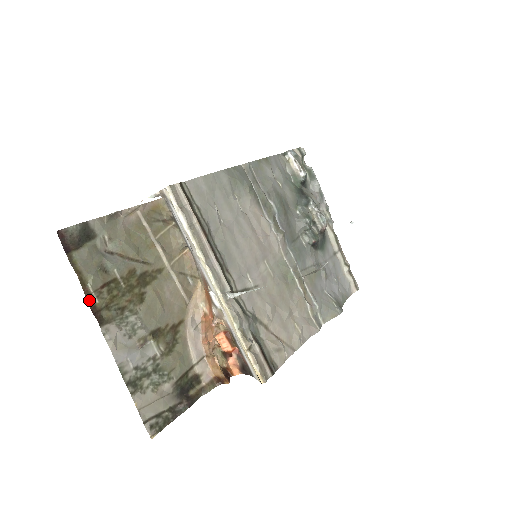
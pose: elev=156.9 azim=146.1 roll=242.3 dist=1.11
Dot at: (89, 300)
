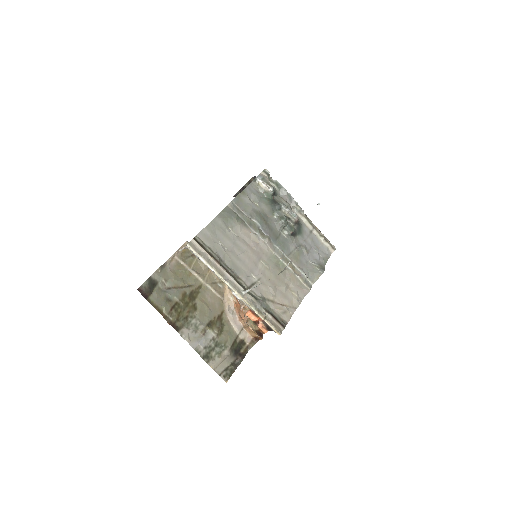
Dot at: (167, 320)
